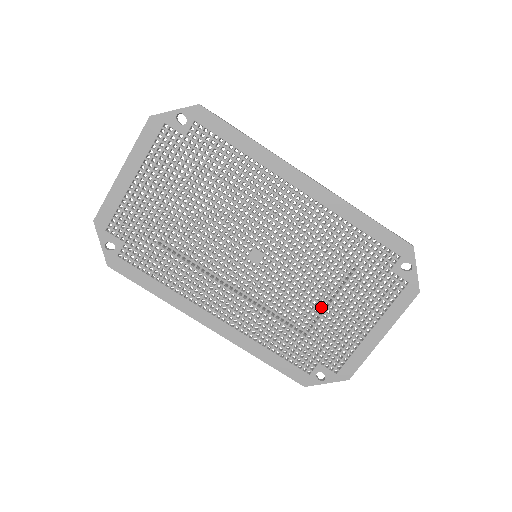
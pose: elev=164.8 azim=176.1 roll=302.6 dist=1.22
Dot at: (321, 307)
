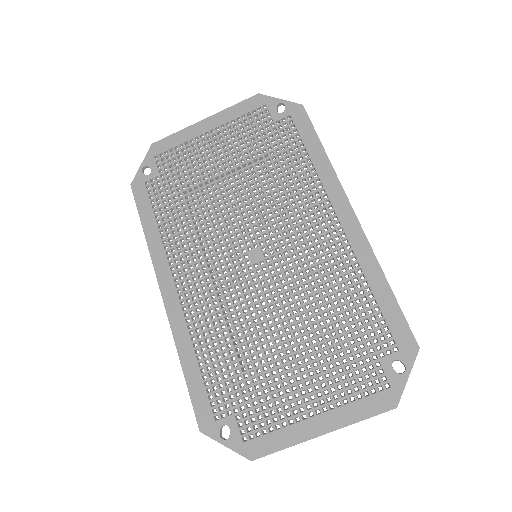
Dot at: (280, 349)
